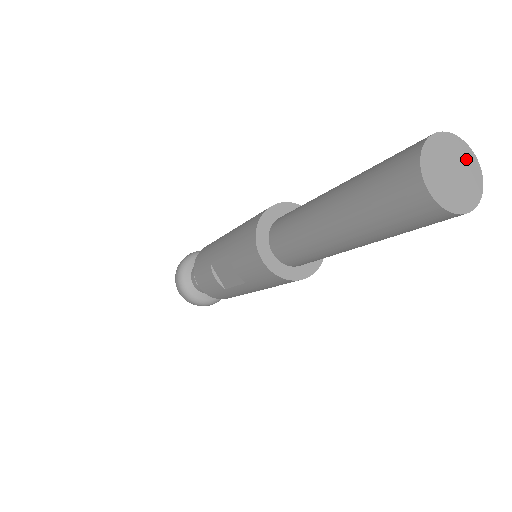
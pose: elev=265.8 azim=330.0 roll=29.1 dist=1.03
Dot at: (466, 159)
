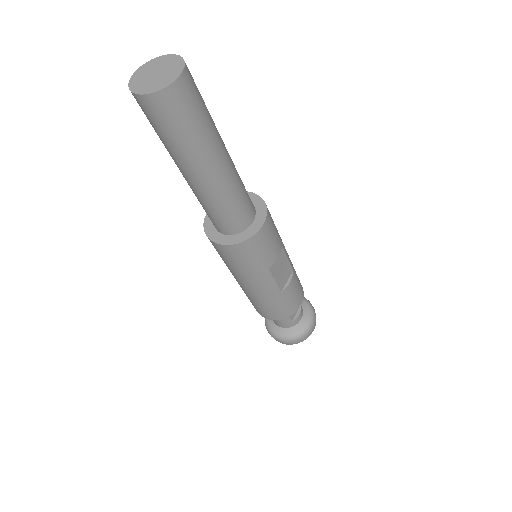
Dot at: (172, 73)
